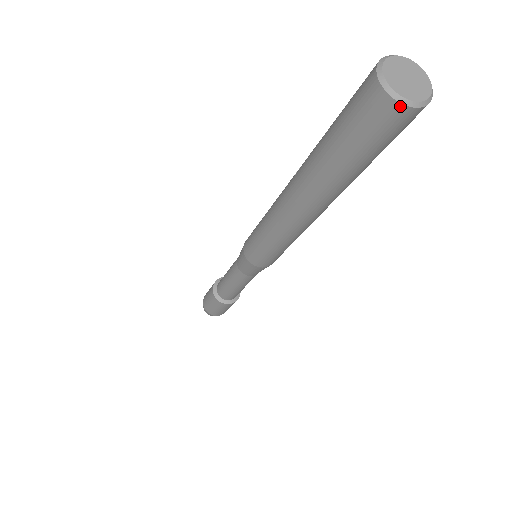
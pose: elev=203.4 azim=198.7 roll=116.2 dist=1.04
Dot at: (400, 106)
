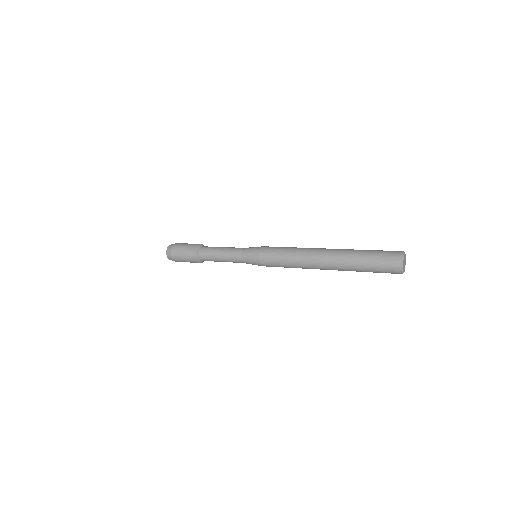
Dot at: (401, 272)
